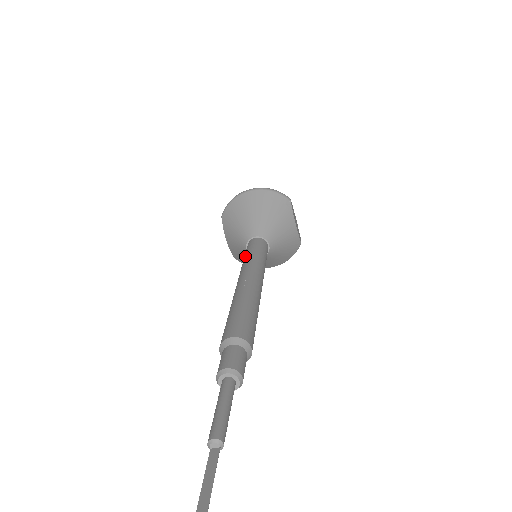
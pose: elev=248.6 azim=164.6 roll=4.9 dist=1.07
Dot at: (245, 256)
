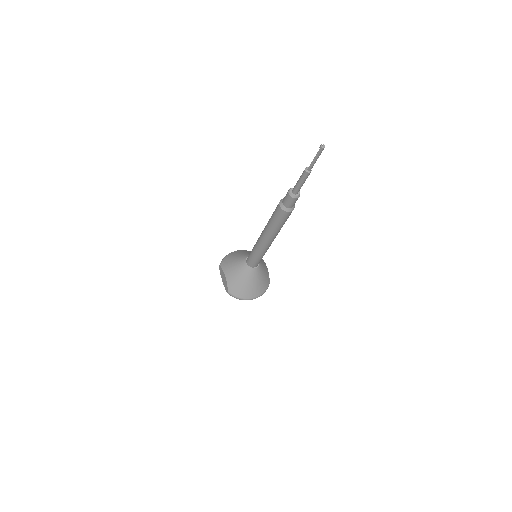
Dot at: (253, 247)
